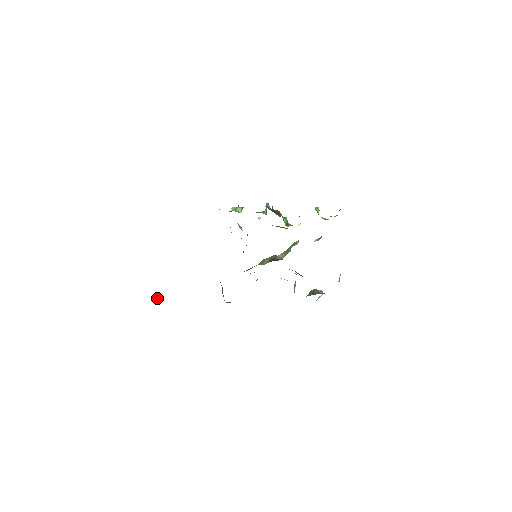
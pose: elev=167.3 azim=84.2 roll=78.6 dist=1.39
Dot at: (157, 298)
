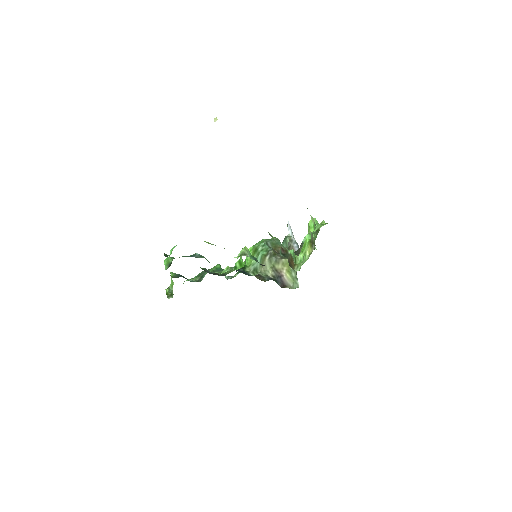
Dot at: (169, 290)
